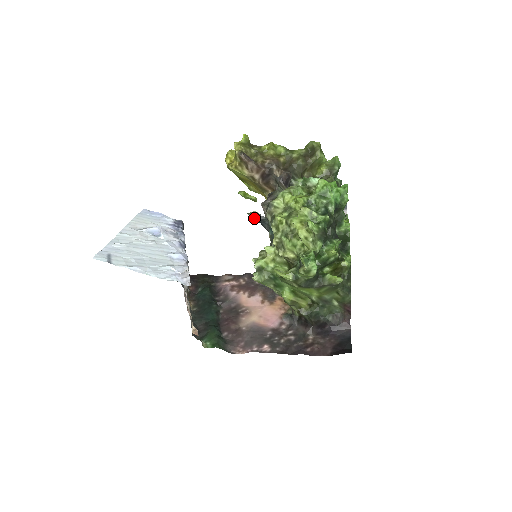
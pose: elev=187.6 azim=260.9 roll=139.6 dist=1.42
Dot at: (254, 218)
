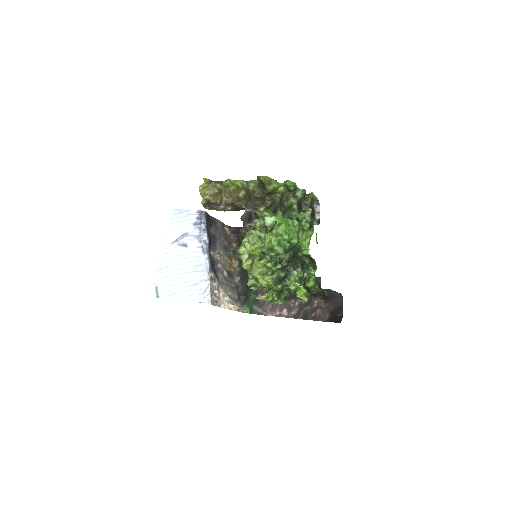
Dot at: occluded
